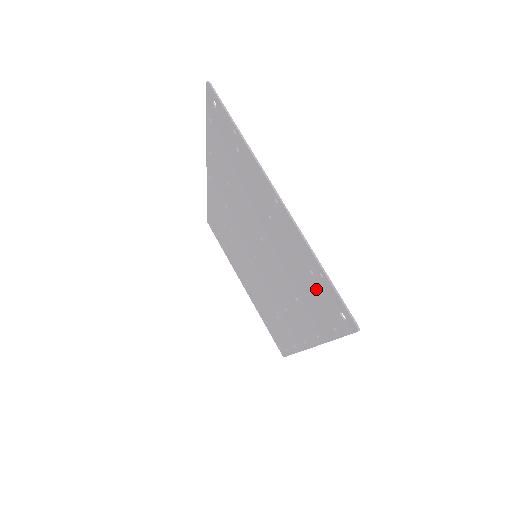
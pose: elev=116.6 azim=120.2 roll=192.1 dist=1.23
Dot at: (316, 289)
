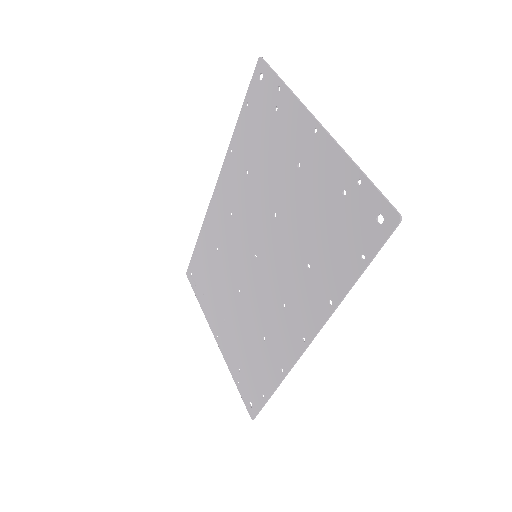
Dot at: (345, 214)
